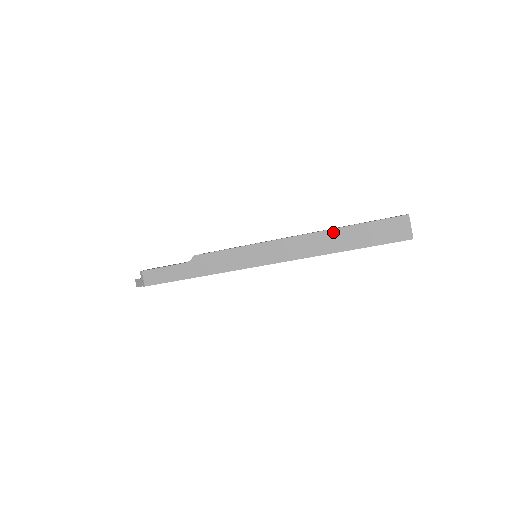
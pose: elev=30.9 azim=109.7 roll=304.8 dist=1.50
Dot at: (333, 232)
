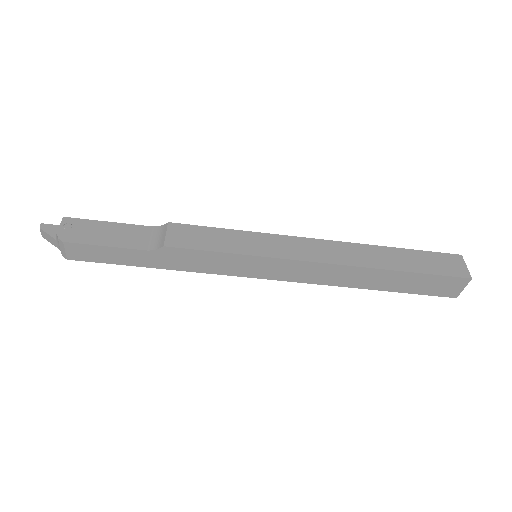
Dot at: (376, 272)
